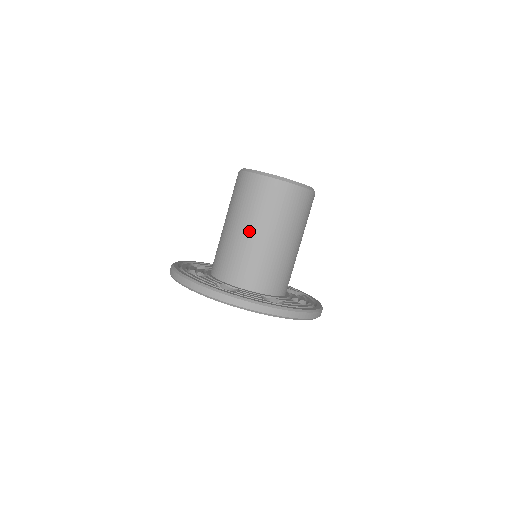
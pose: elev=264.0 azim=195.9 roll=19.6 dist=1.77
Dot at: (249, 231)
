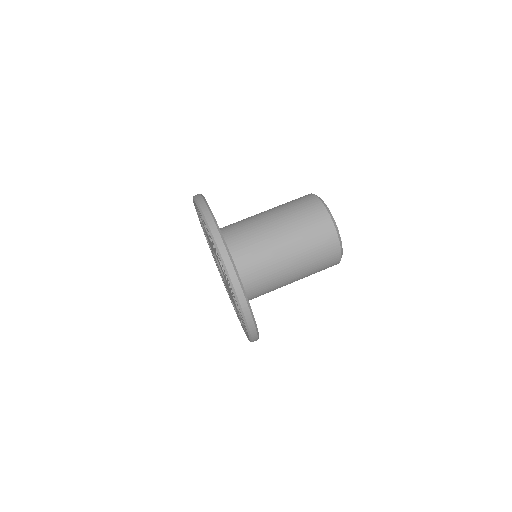
Dot at: (283, 242)
